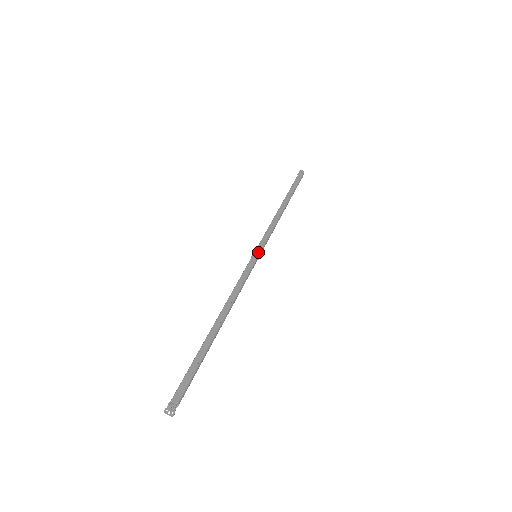
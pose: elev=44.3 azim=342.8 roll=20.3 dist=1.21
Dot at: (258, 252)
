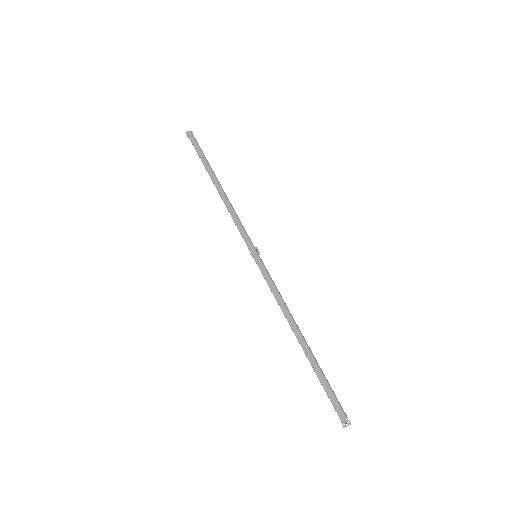
Dot at: (254, 252)
